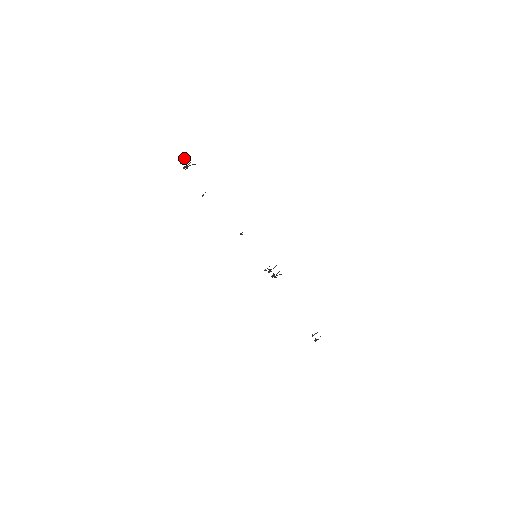
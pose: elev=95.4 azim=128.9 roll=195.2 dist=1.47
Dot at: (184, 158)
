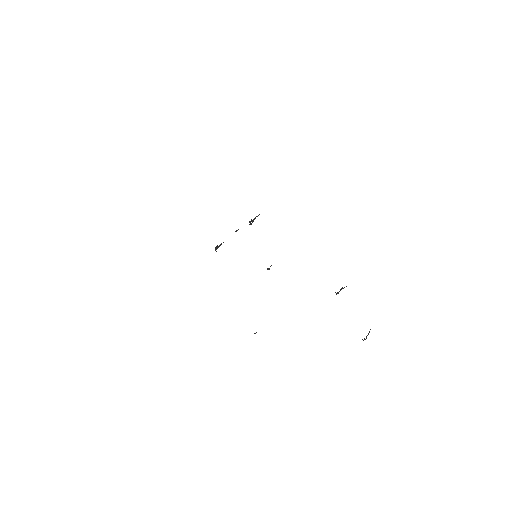
Dot at: occluded
